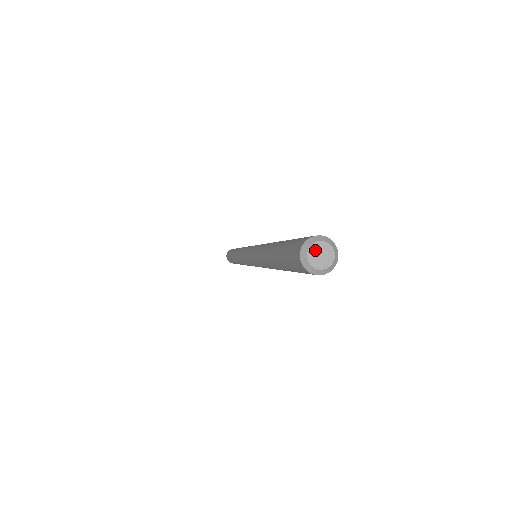
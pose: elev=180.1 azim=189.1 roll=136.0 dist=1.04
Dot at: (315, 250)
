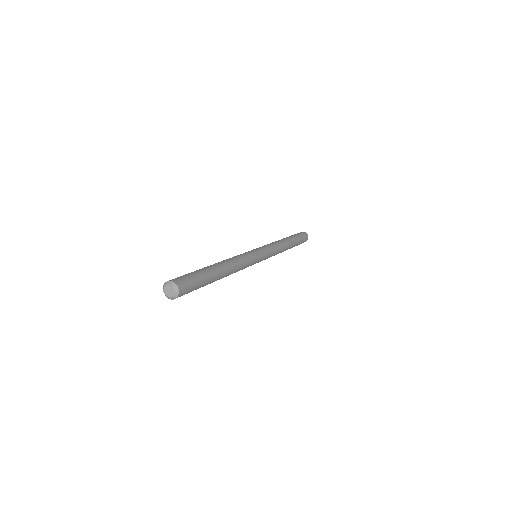
Dot at: (166, 289)
